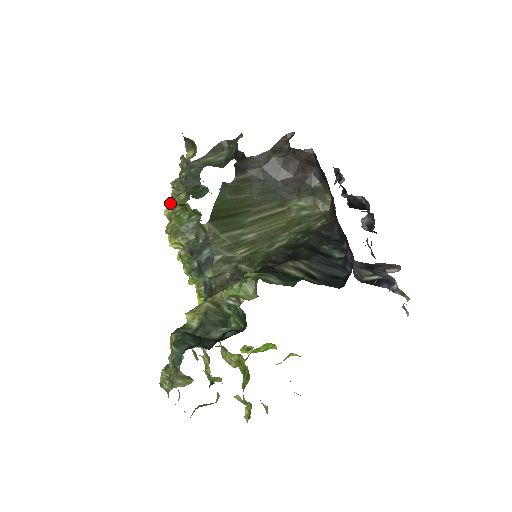
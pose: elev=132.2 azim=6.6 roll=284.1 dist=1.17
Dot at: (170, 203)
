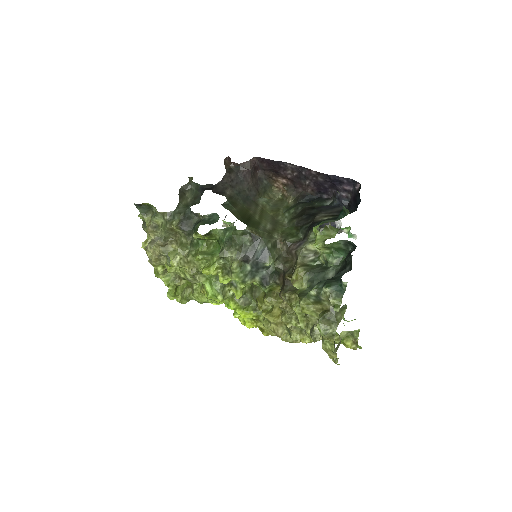
Dot at: (172, 255)
